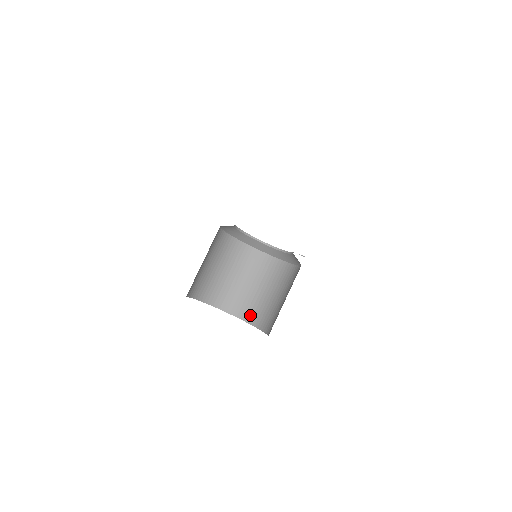
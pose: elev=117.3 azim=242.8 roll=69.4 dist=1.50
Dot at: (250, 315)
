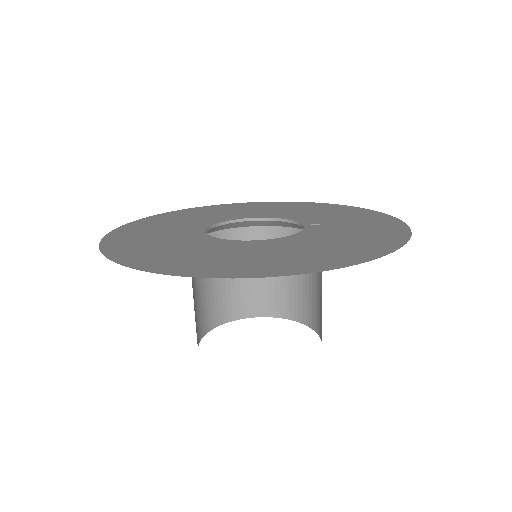
Dot at: (272, 308)
